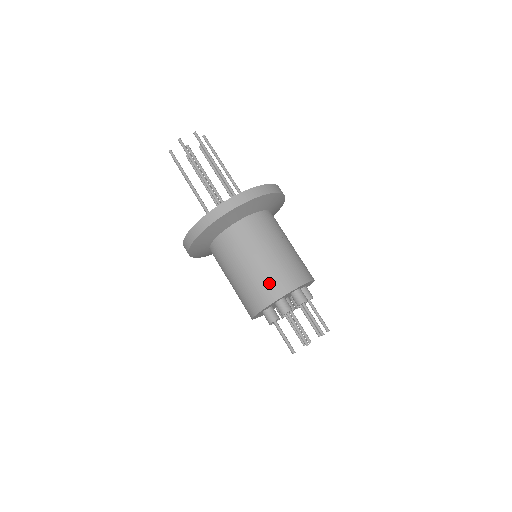
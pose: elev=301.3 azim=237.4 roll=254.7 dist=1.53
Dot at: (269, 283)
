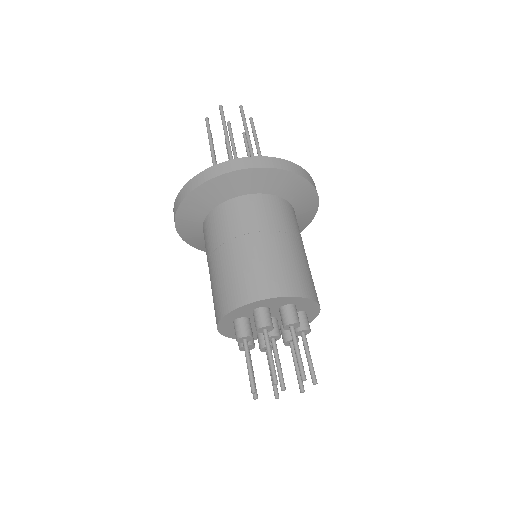
Dot at: (254, 277)
